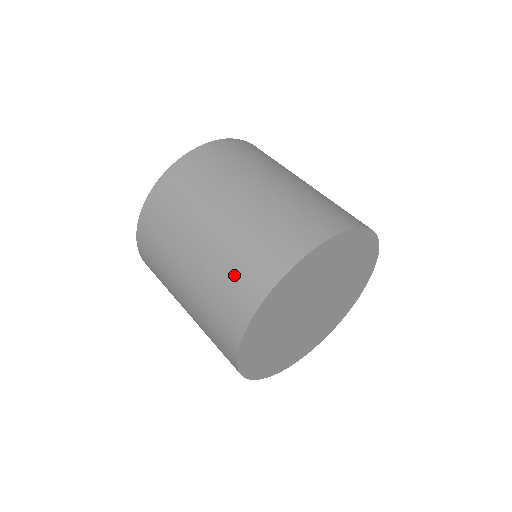
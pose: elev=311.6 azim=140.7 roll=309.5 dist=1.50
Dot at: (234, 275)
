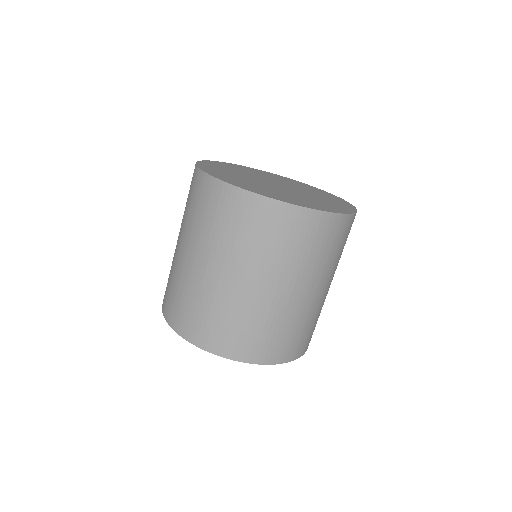
Dot at: (258, 333)
